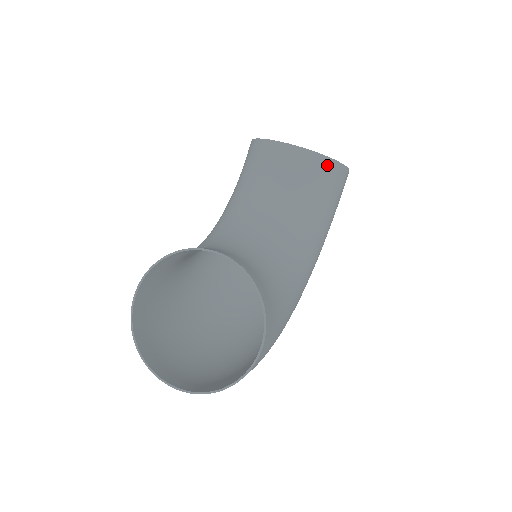
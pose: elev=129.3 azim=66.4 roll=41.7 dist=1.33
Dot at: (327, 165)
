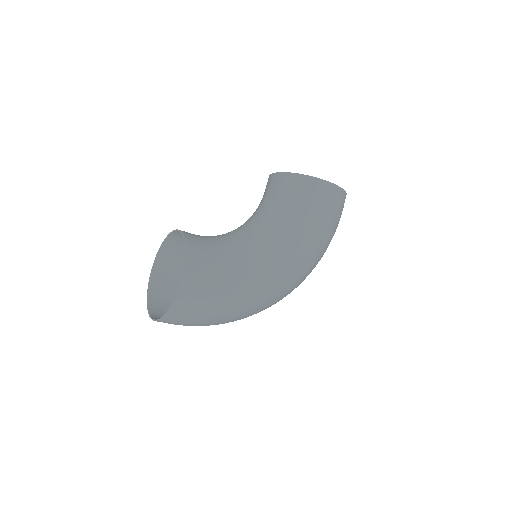
Dot at: (299, 180)
